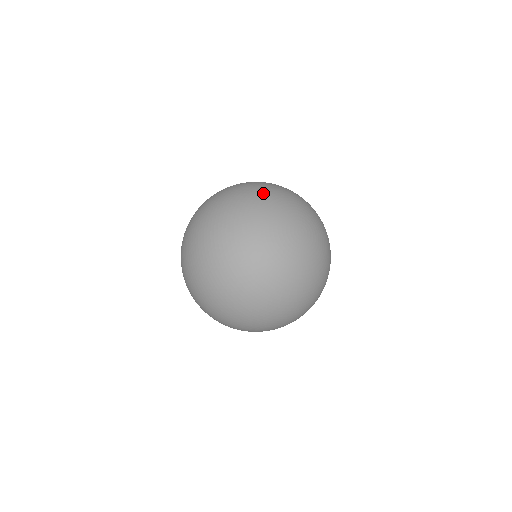
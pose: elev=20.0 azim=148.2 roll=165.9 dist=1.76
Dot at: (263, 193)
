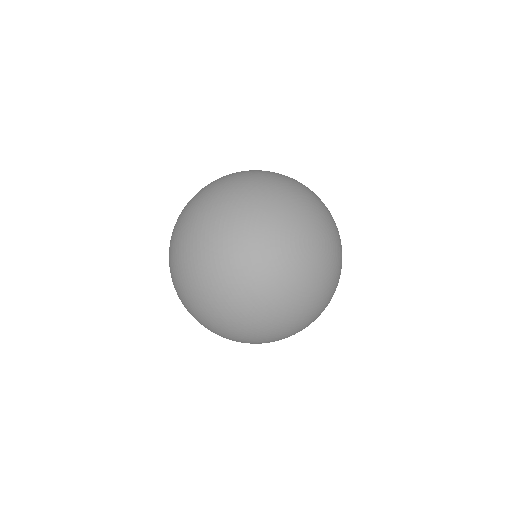
Dot at: (277, 189)
